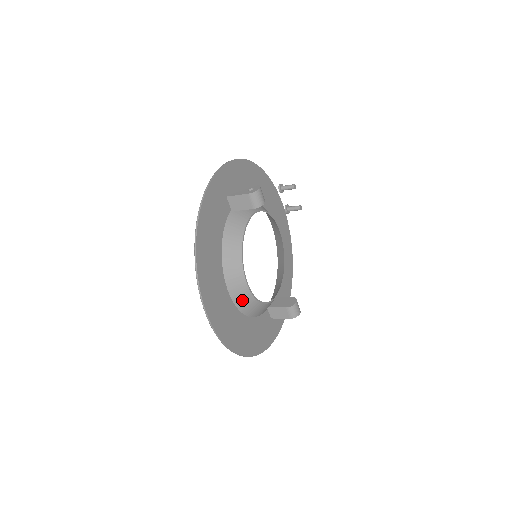
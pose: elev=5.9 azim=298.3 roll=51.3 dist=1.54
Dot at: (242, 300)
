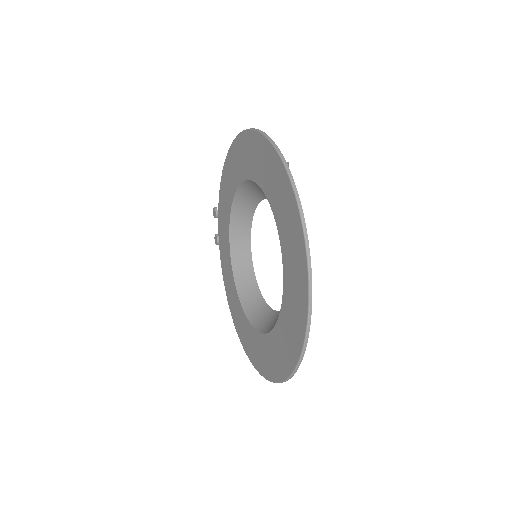
Dot at: occluded
